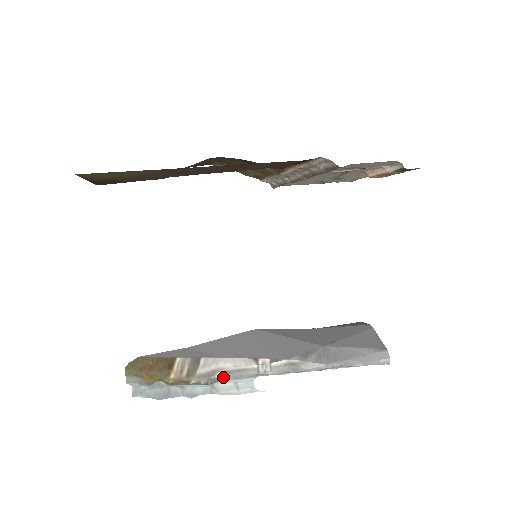
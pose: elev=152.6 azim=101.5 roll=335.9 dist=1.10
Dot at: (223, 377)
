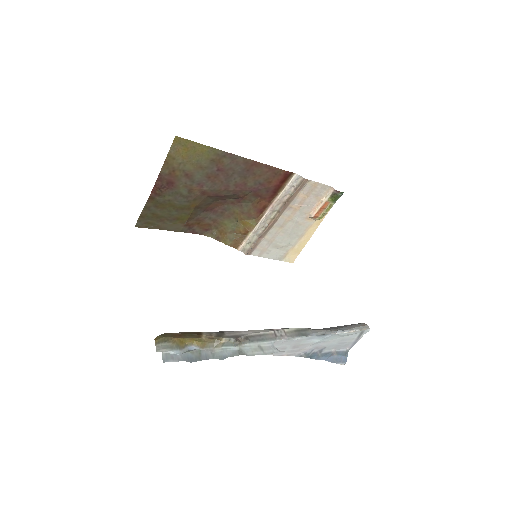
Dot at: (248, 340)
